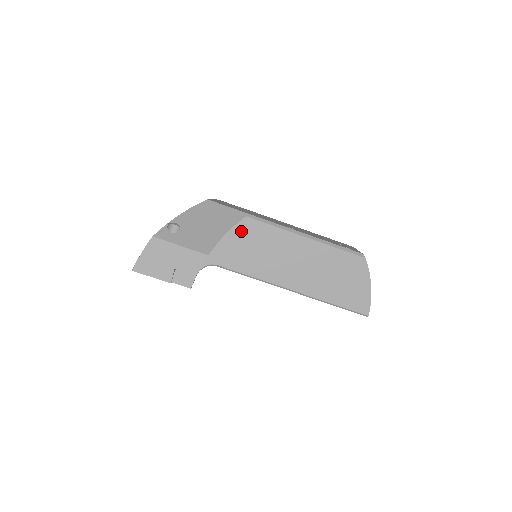
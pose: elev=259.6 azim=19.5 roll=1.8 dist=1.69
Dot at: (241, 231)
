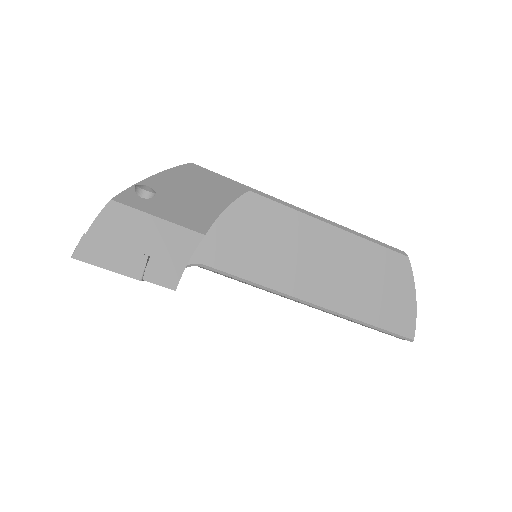
Dot at: (241, 212)
